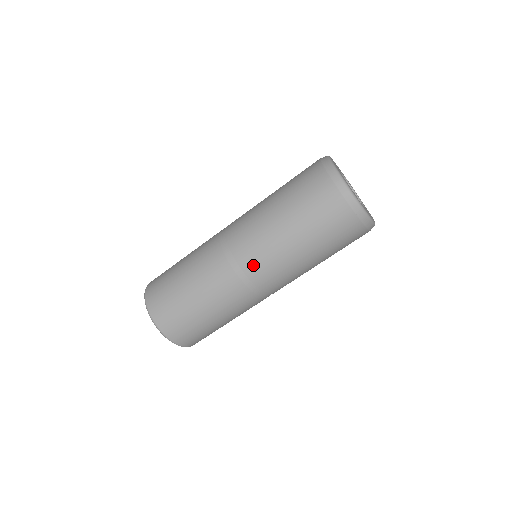
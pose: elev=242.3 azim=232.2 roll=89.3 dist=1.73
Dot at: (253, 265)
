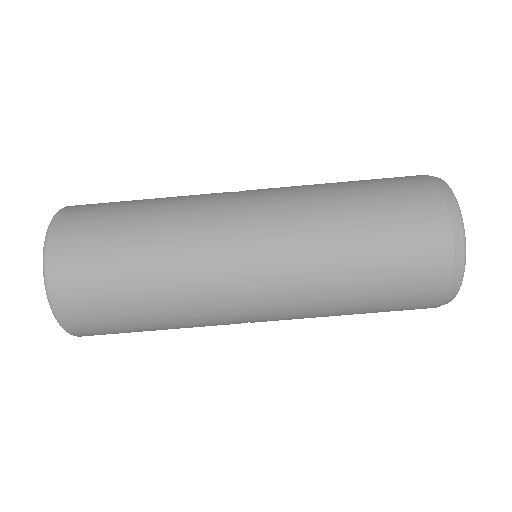
Dot at: (268, 314)
